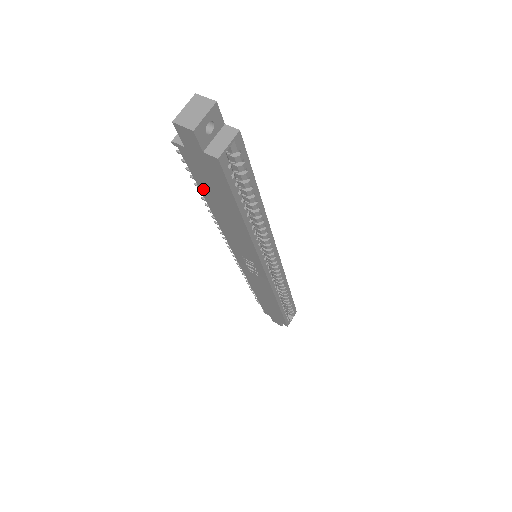
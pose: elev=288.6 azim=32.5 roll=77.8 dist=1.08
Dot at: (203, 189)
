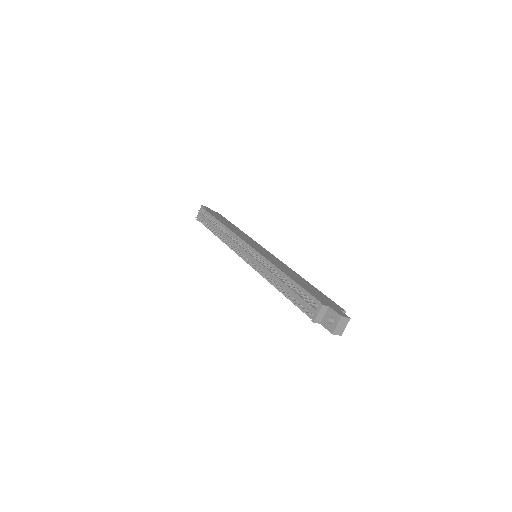
Dot at: (294, 303)
